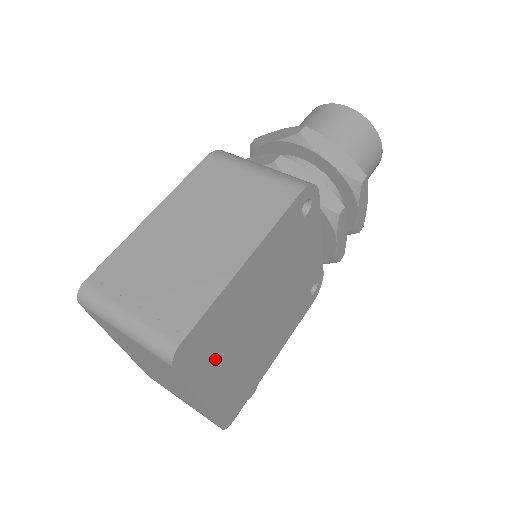
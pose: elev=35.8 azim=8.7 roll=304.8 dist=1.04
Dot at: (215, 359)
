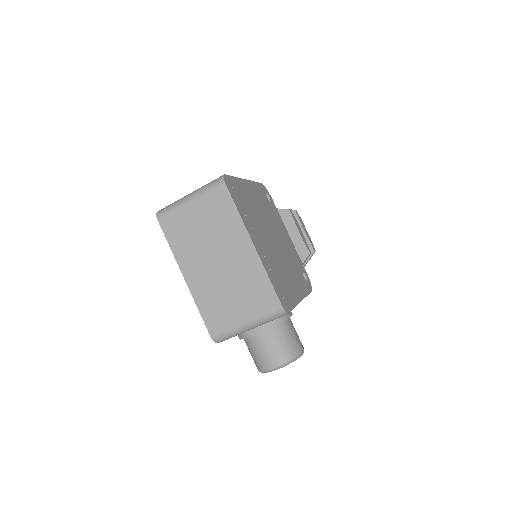
Dot at: (249, 219)
